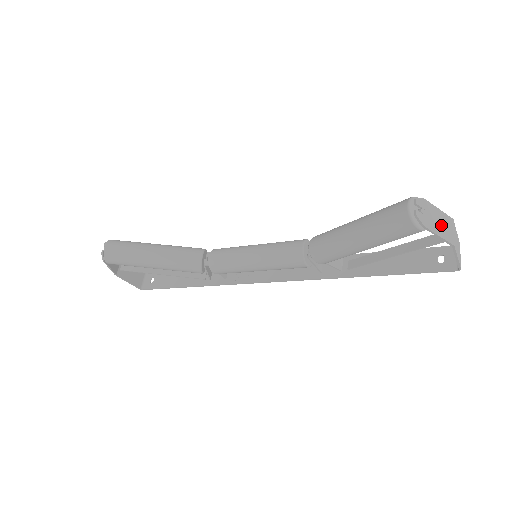
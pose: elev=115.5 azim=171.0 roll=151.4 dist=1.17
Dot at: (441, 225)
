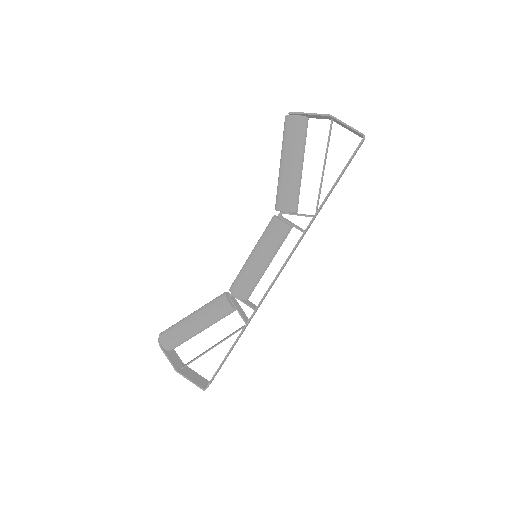
Dot at: occluded
